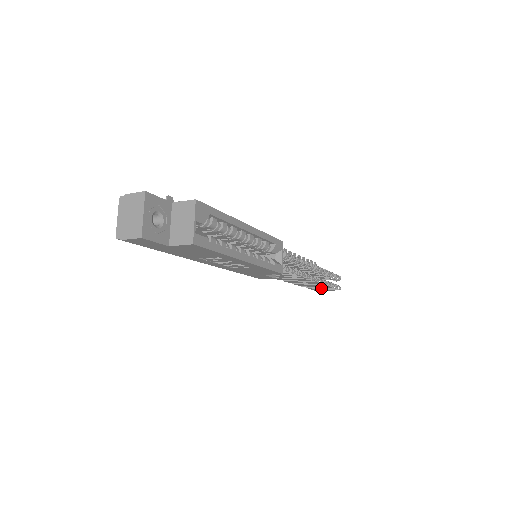
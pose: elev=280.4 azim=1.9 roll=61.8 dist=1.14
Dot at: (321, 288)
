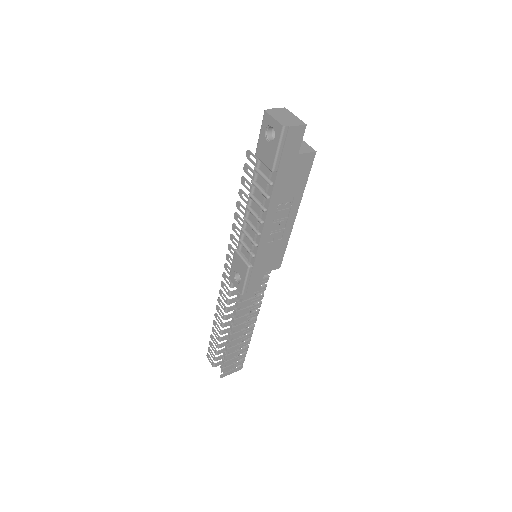
Dot at: (232, 364)
